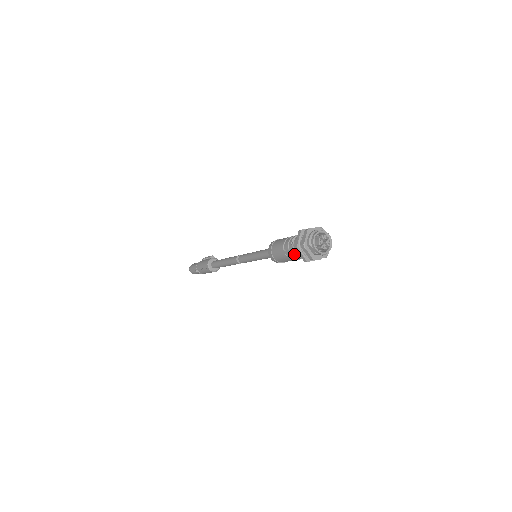
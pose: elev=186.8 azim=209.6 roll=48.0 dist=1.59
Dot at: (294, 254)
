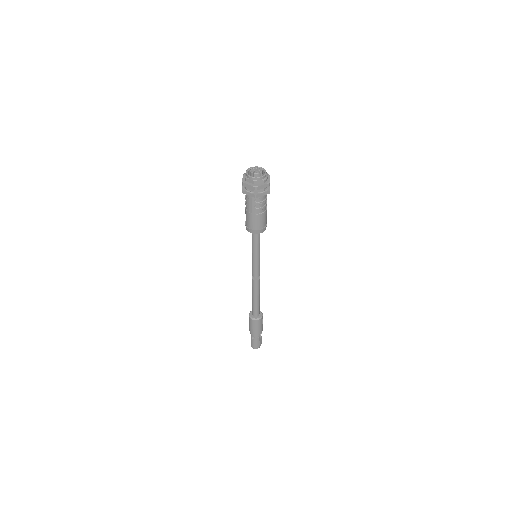
Dot at: (251, 204)
